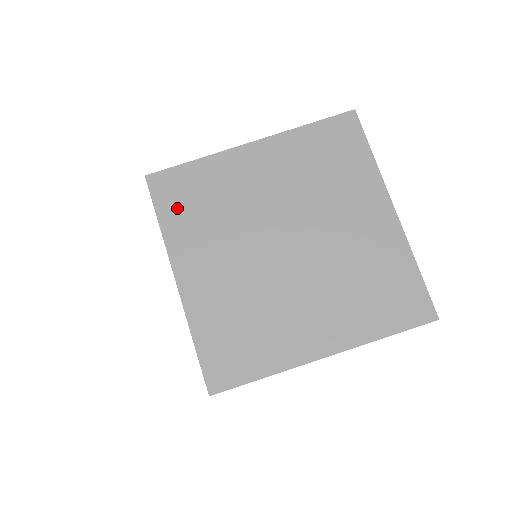
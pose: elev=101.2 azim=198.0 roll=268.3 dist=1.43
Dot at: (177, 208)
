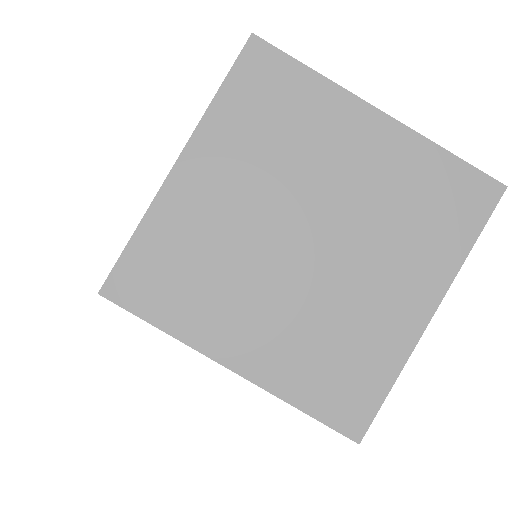
Dot at: (163, 298)
